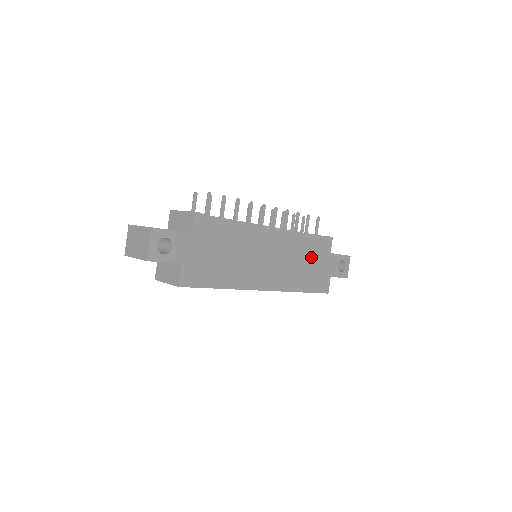
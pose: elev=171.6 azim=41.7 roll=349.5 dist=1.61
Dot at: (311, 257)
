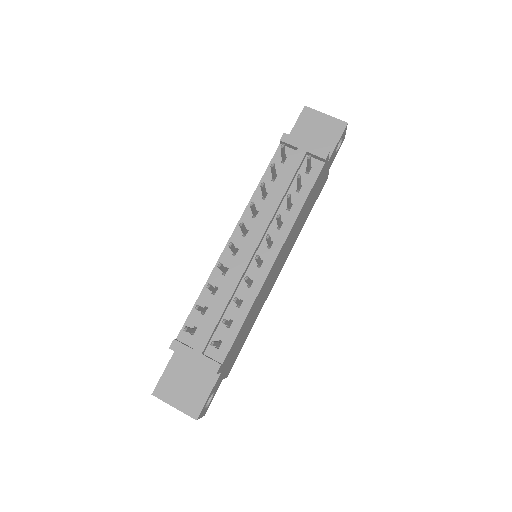
Dot at: (311, 198)
